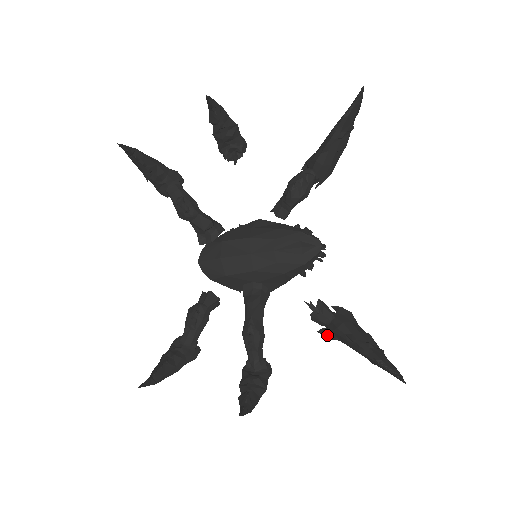
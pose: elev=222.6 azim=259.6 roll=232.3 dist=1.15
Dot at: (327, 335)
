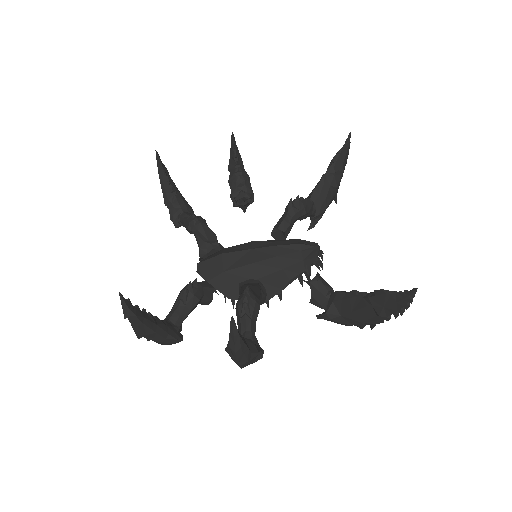
Dot at: (327, 310)
